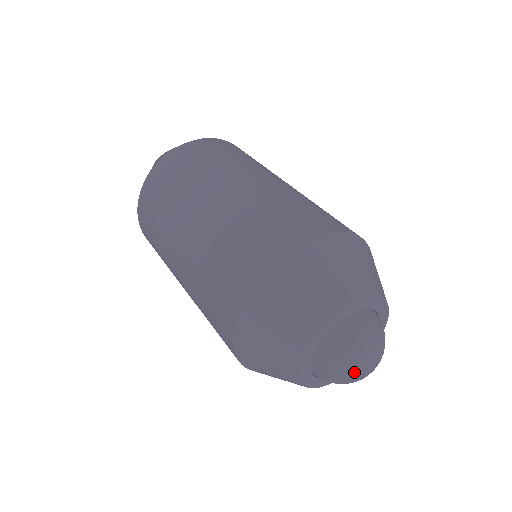
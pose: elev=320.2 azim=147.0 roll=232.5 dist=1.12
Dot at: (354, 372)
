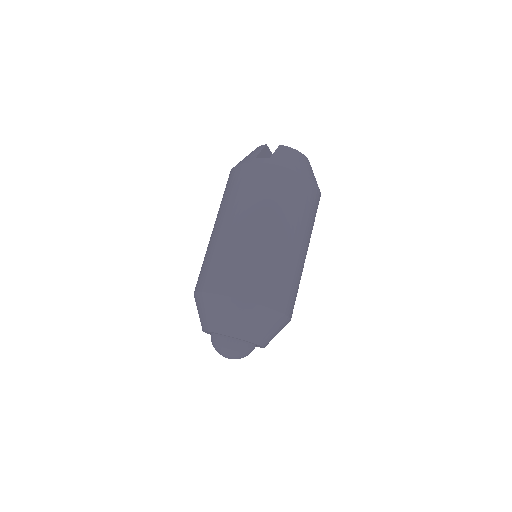
Dot at: (221, 354)
